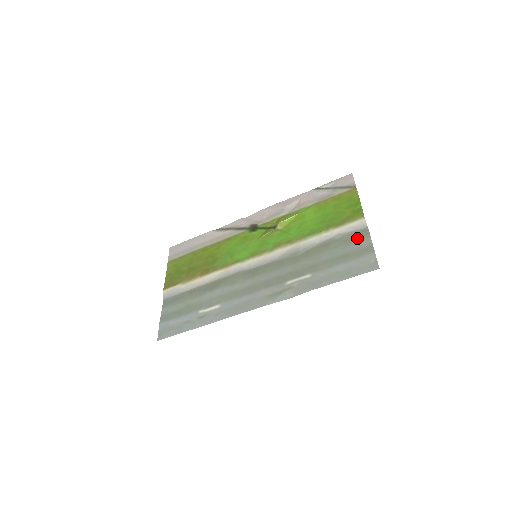
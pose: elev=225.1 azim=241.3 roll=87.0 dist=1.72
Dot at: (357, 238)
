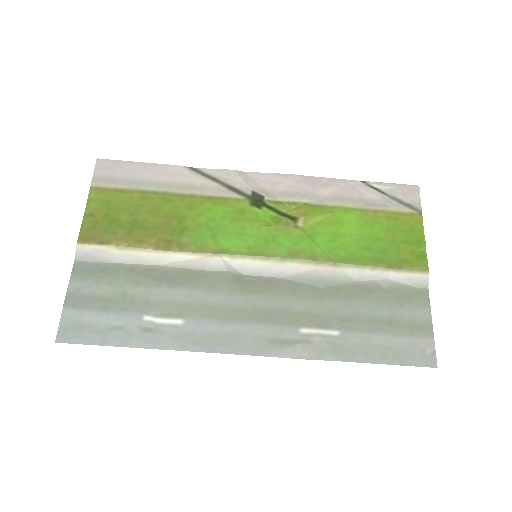
Dot at: (412, 301)
